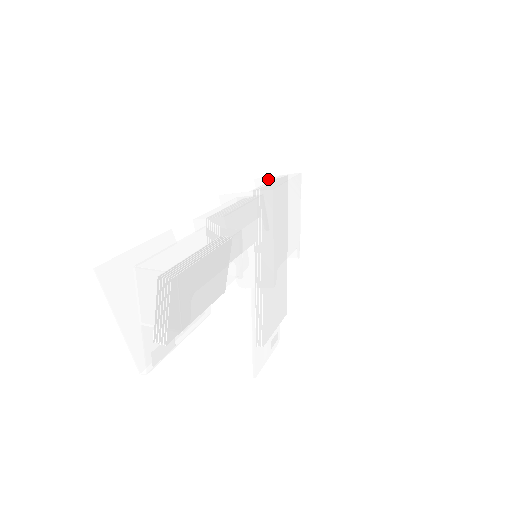
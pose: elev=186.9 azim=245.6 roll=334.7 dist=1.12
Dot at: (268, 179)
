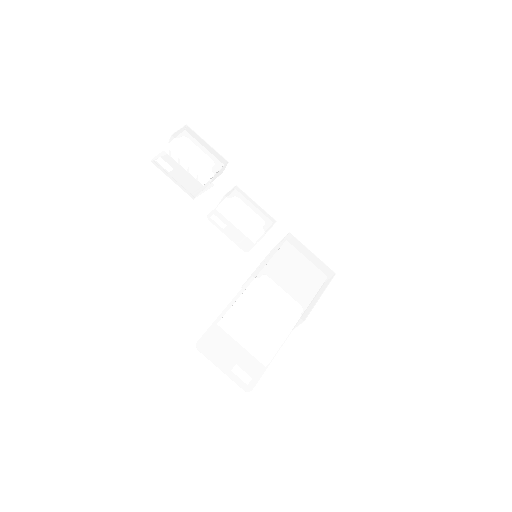
Dot at: occluded
